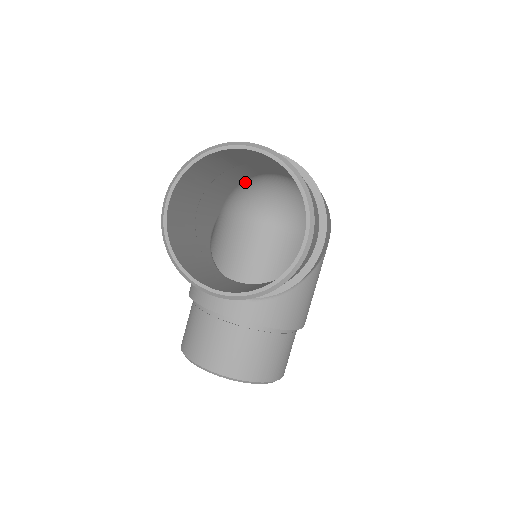
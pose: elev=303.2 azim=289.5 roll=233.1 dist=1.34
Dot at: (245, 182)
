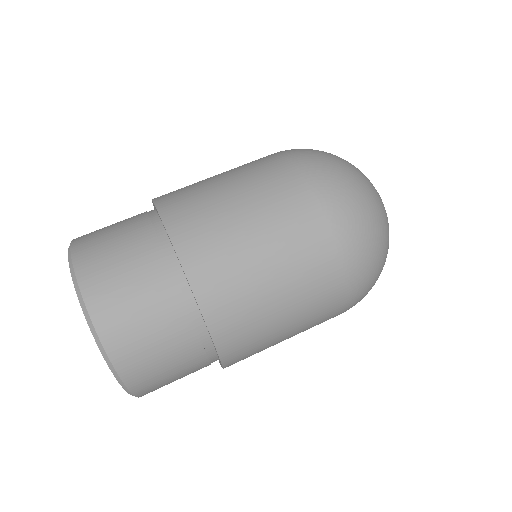
Dot at: occluded
